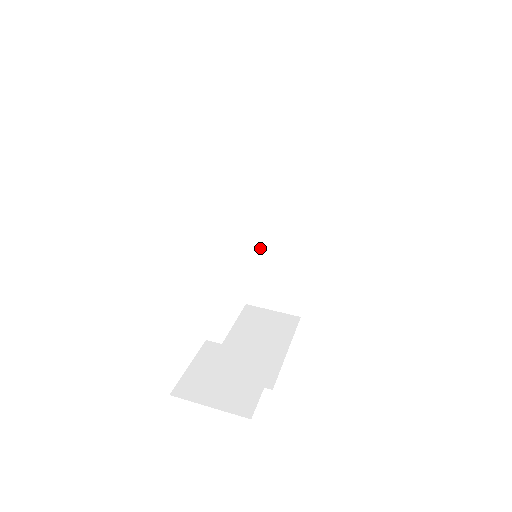
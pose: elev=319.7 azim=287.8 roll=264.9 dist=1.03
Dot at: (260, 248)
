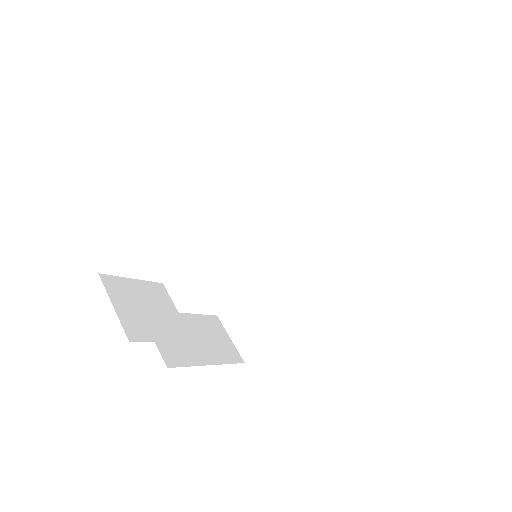
Dot at: (267, 280)
